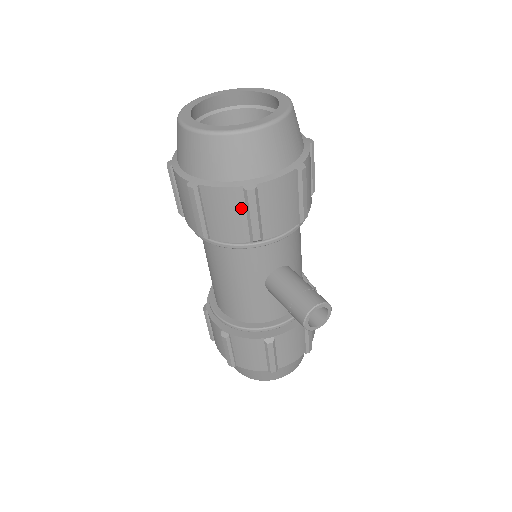
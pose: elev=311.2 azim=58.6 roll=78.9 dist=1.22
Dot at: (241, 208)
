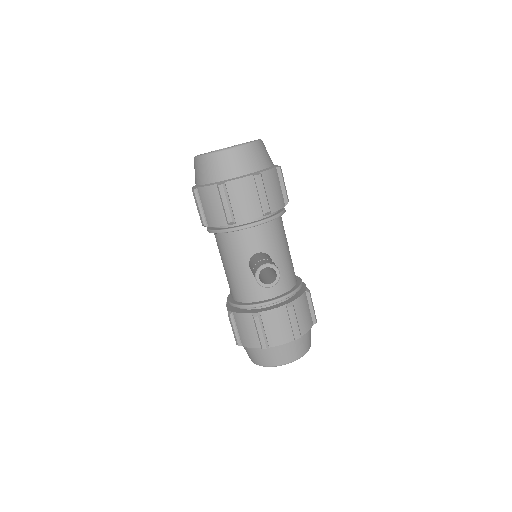
Dot at: (219, 200)
